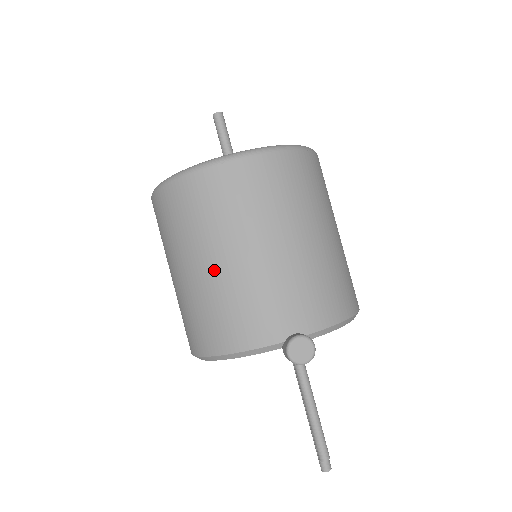
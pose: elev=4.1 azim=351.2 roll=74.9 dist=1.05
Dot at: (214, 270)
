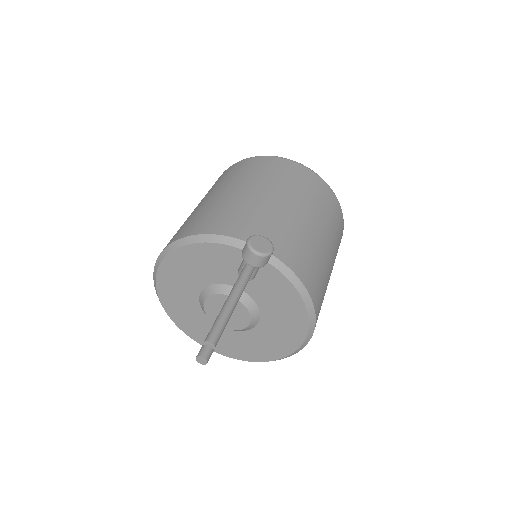
Dot at: (233, 193)
